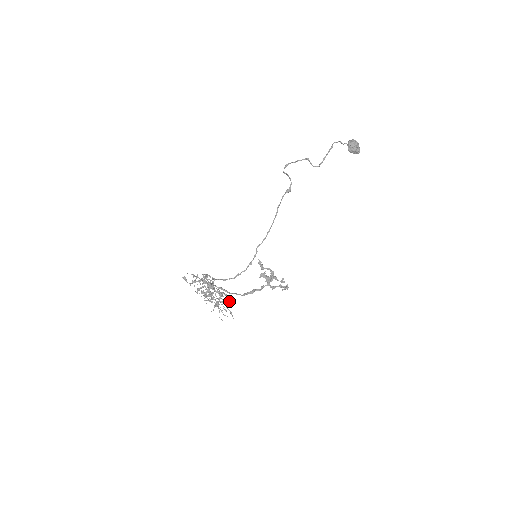
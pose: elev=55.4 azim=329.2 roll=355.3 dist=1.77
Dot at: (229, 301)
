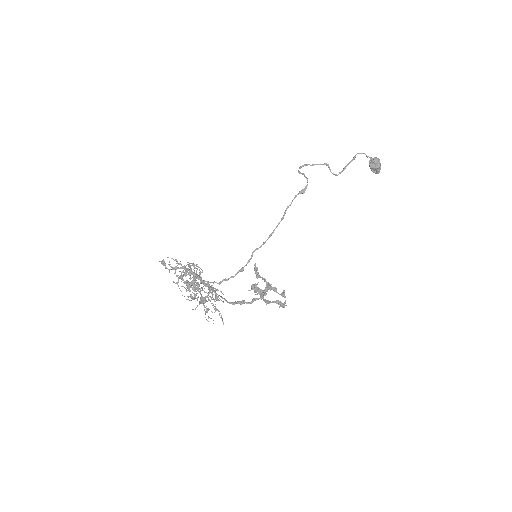
Dot at: (220, 299)
